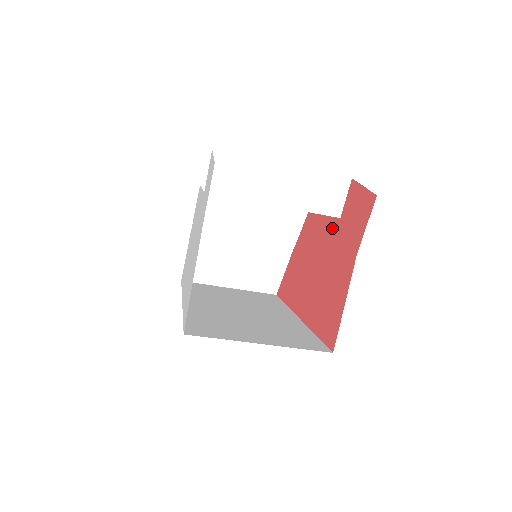
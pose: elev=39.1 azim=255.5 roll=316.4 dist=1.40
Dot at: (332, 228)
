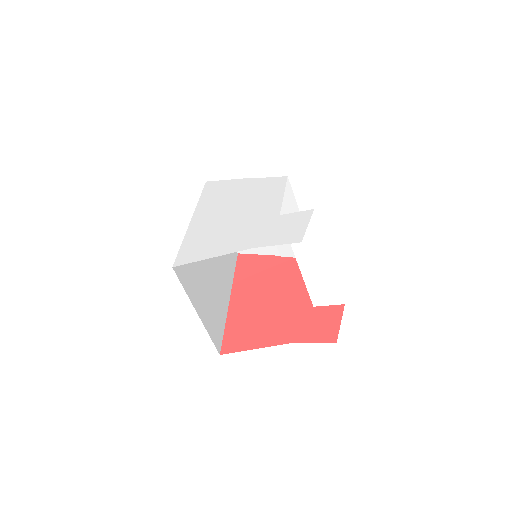
Dot at: (304, 301)
